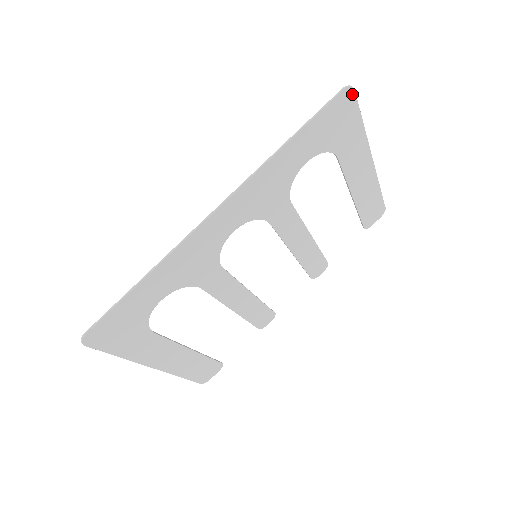
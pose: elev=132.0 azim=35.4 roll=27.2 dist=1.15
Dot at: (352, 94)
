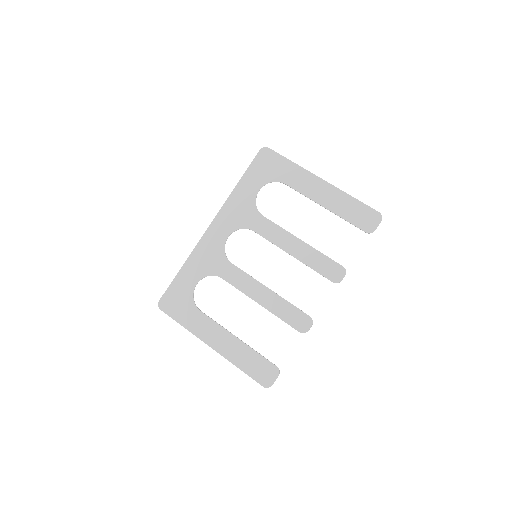
Dot at: (268, 150)
